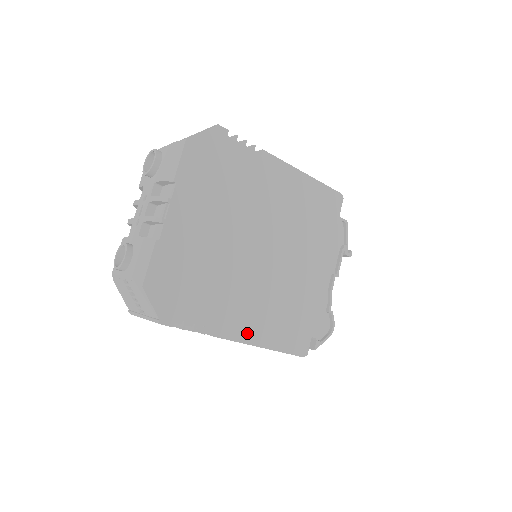
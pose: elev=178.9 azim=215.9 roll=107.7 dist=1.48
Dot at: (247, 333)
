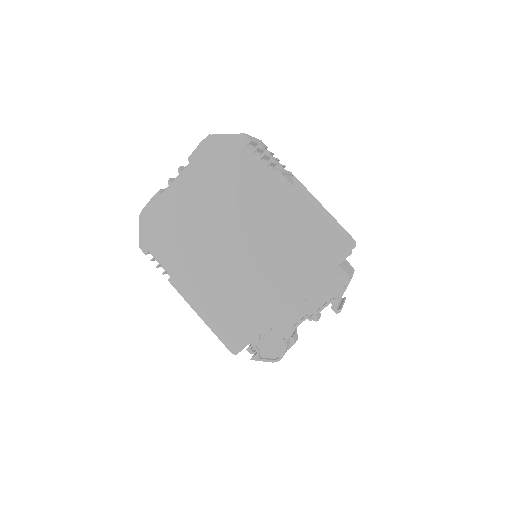
Dot at: (193, 297)
